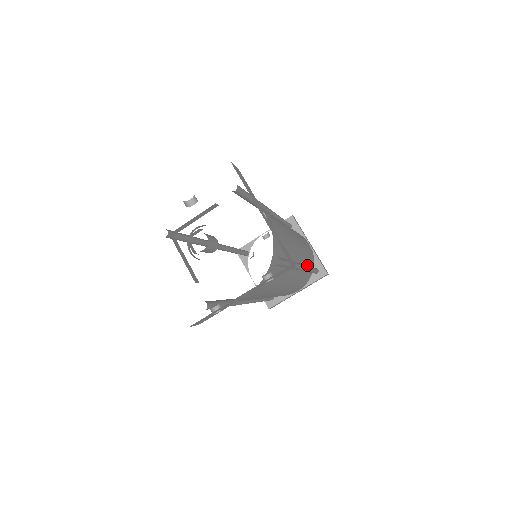
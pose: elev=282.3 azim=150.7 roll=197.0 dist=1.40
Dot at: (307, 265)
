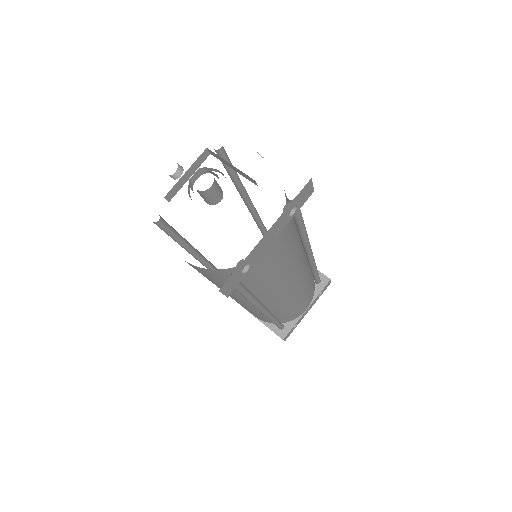
Dot at: (309, 265)
